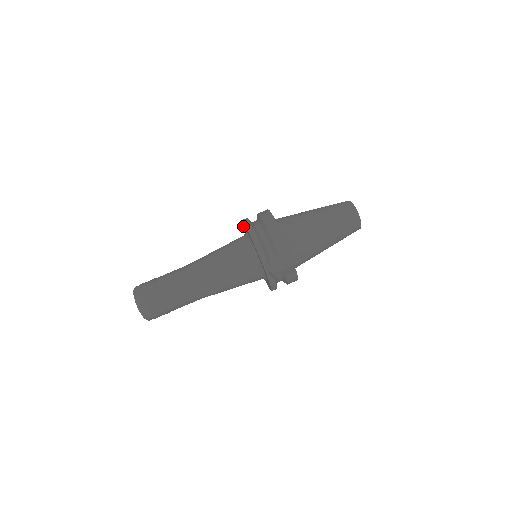
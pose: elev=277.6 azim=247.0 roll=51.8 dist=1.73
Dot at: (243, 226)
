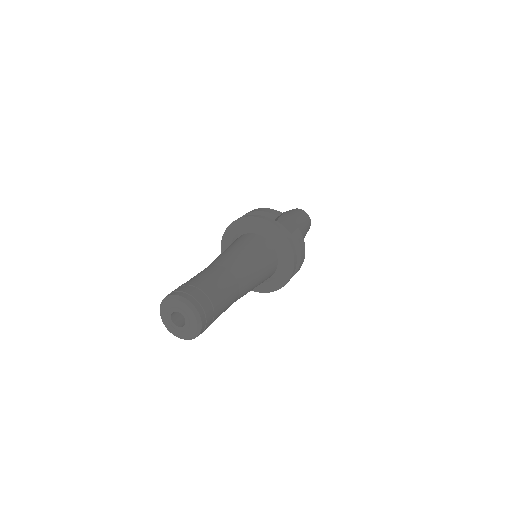
Dot at: occluded
